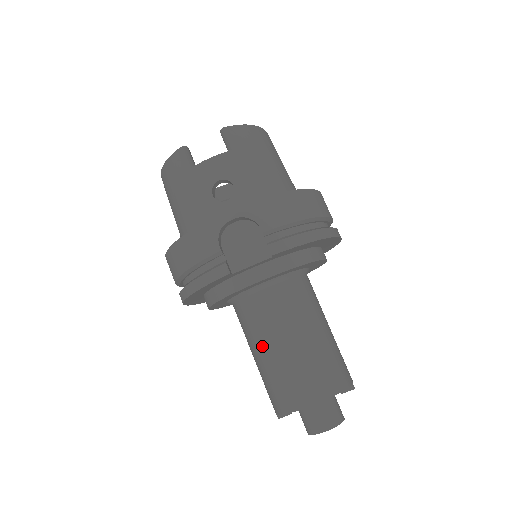
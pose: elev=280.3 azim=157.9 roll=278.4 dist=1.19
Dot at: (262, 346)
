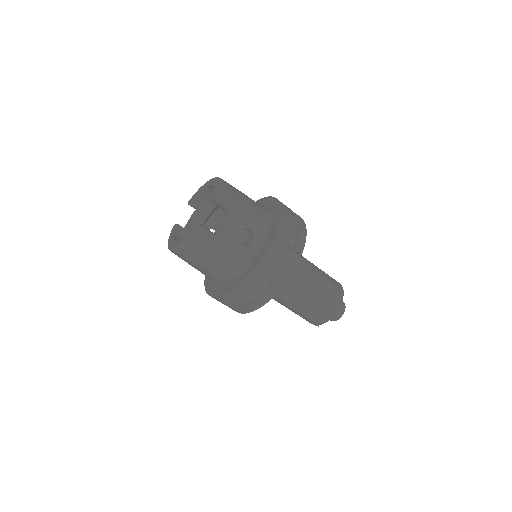
Dot at: (301, 300)
